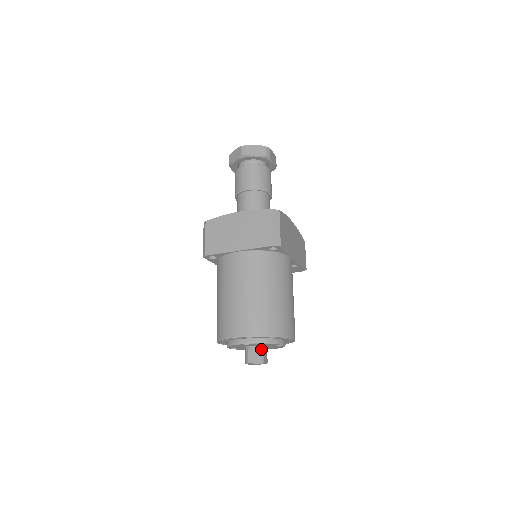
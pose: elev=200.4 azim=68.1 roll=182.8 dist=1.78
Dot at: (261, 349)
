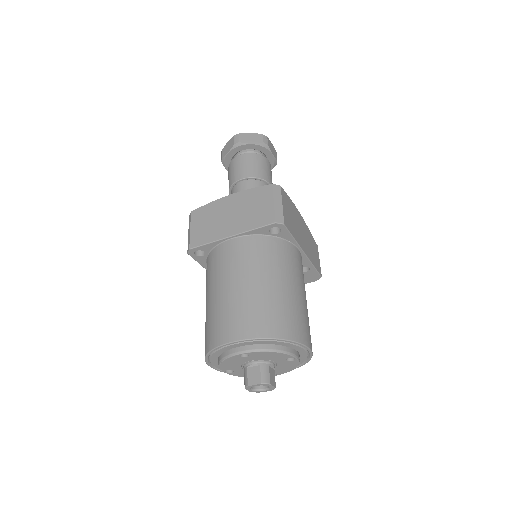
Dot at: (265, 365)
